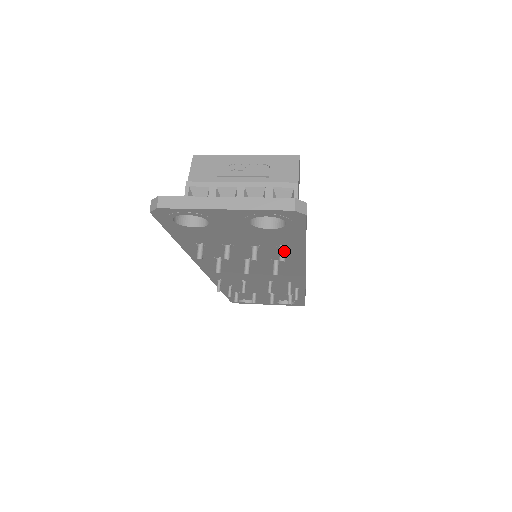
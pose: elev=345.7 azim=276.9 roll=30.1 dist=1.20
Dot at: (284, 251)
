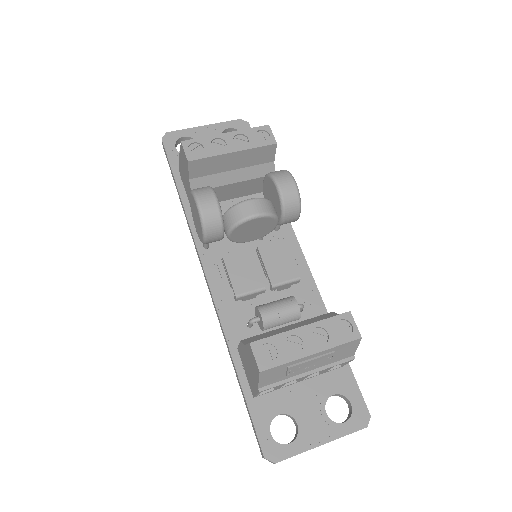
Dot at: occluded
